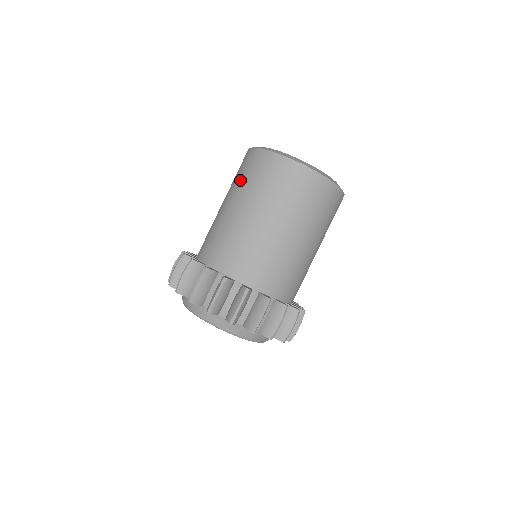
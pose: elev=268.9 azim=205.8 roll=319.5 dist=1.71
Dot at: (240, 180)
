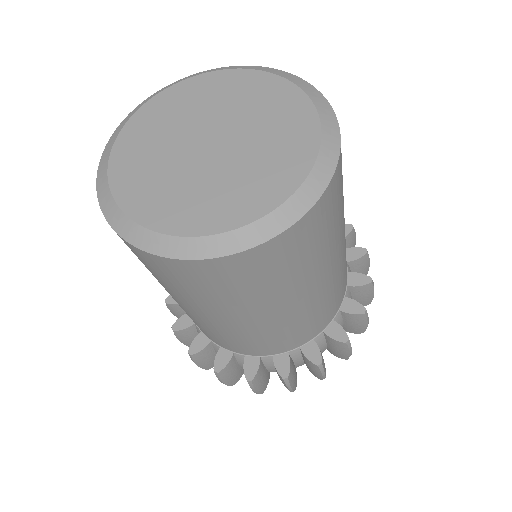
Dot at: (199, 297)
